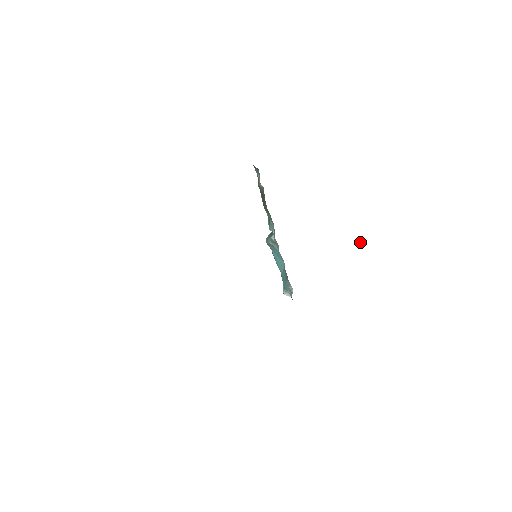
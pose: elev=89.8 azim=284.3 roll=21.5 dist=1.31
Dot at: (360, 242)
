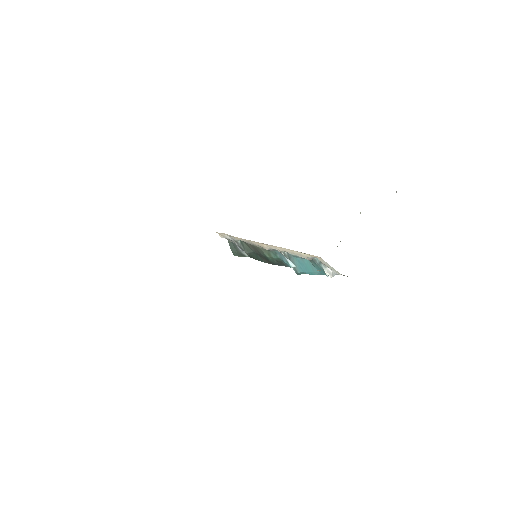
Dot at: occluded
